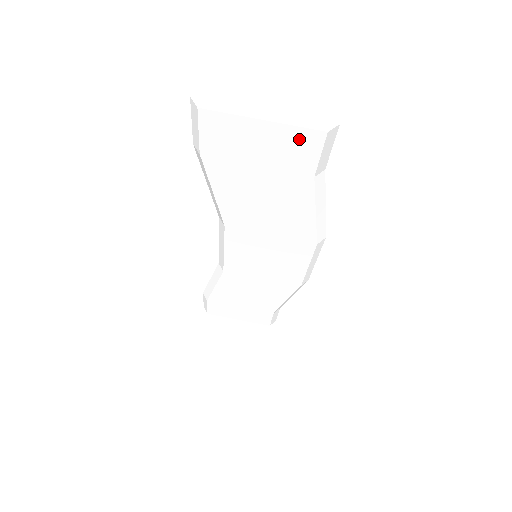
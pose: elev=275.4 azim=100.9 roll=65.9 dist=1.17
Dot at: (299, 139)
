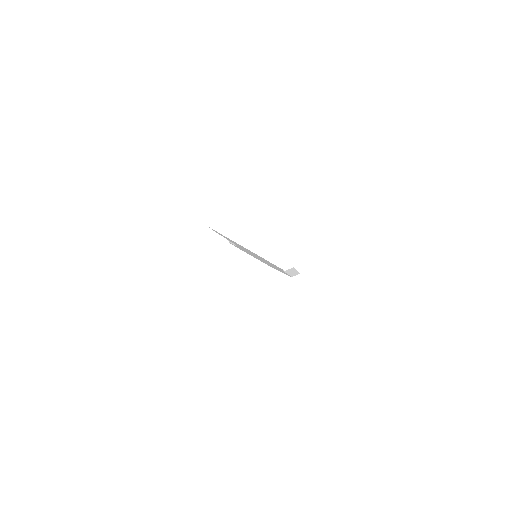
Dot at: occluded
